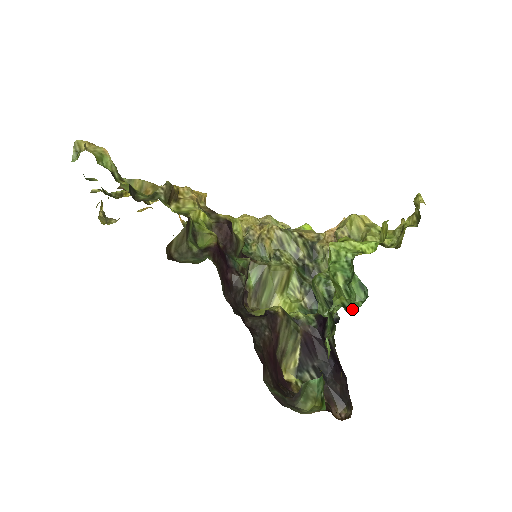
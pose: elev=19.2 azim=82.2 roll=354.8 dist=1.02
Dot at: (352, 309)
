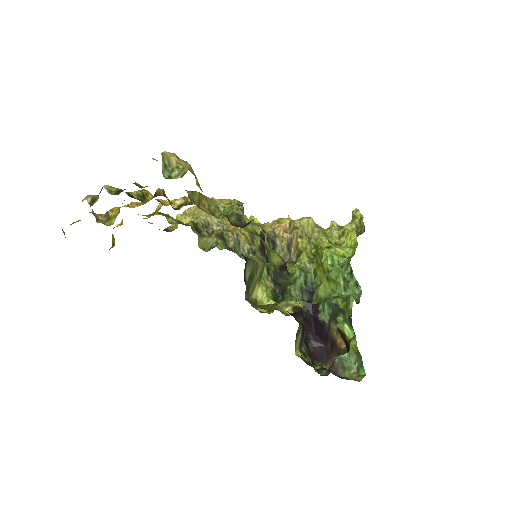
Dot at: (358, 302)
